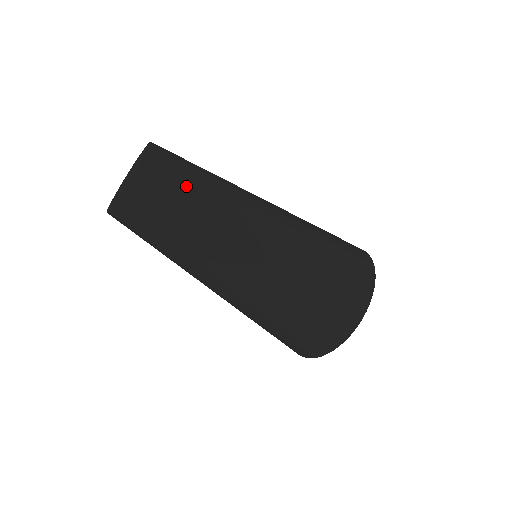
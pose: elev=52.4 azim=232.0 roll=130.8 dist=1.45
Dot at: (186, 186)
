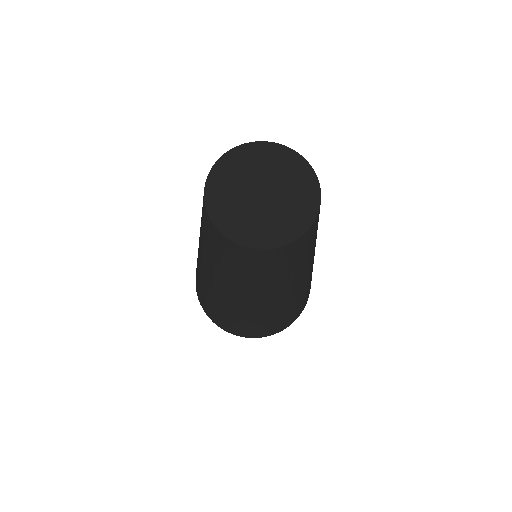
Dot at: occluded
